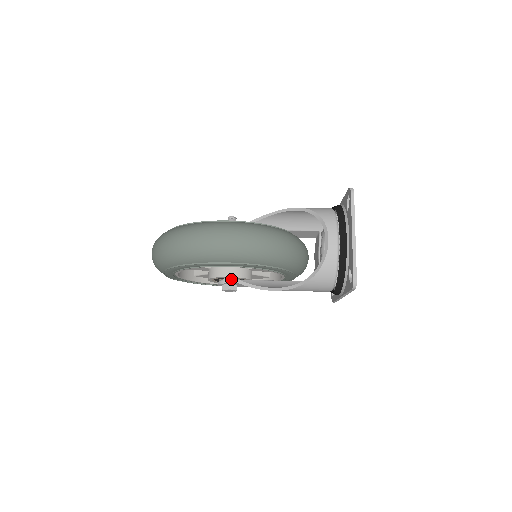
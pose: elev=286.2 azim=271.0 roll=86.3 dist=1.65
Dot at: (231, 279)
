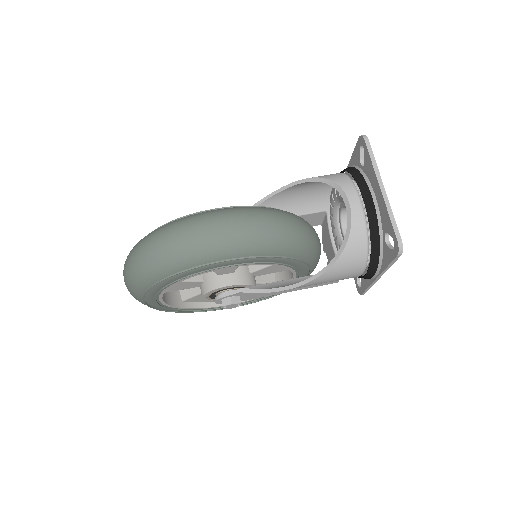
Dot at: (231, 290)
